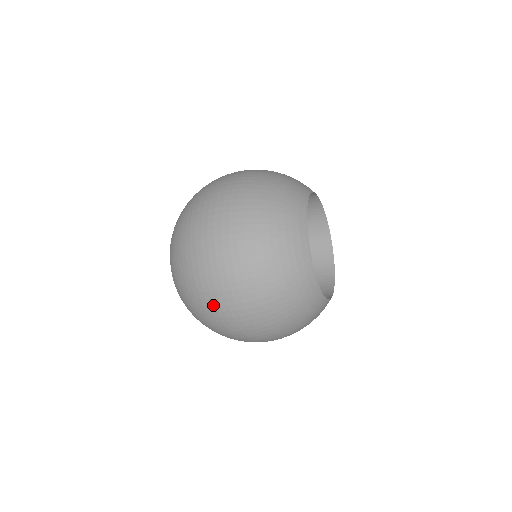
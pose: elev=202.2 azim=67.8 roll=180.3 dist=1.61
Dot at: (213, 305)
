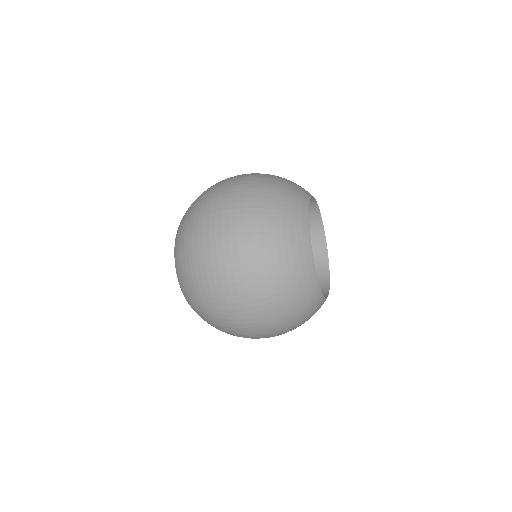
Dot at: (238, 335)
